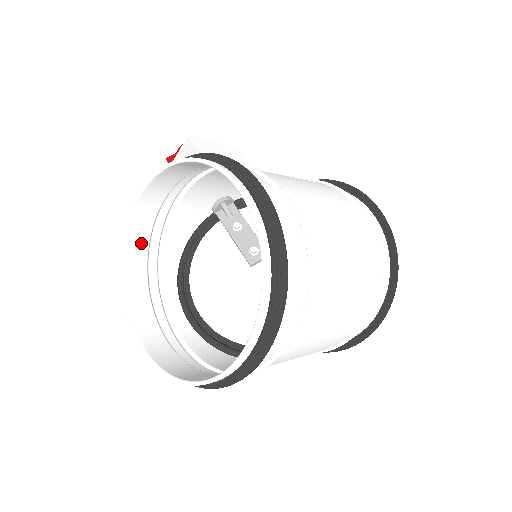
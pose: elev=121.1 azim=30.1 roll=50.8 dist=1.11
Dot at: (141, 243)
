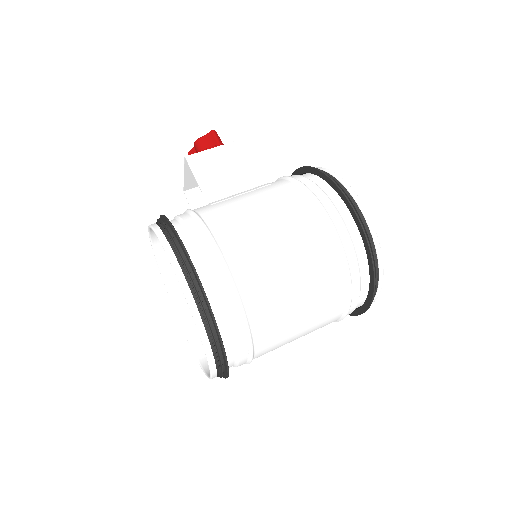
Dot at: occluded
